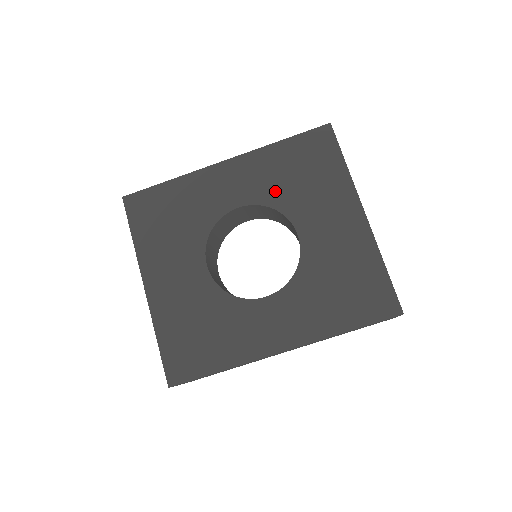
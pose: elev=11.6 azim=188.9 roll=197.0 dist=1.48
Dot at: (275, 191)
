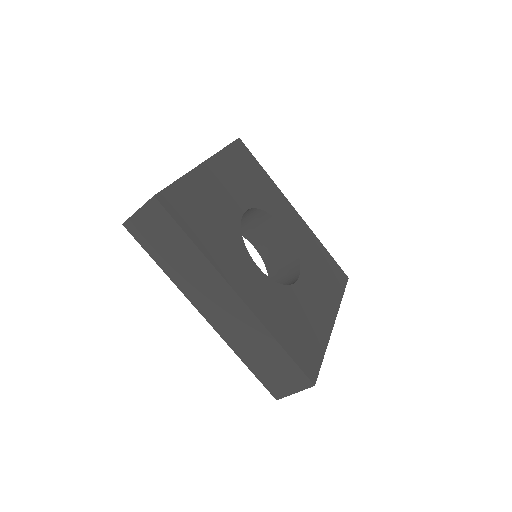
Dot at: (306, 252)
